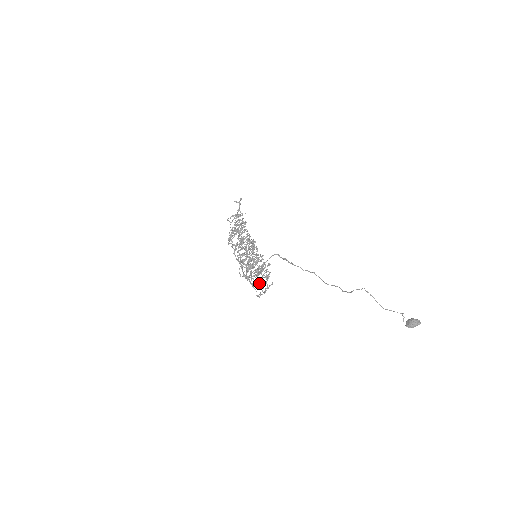
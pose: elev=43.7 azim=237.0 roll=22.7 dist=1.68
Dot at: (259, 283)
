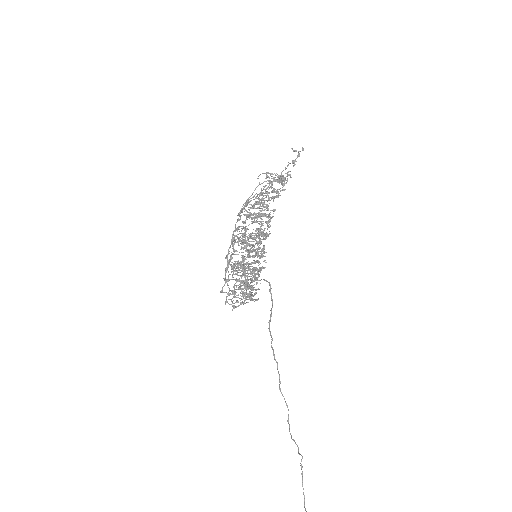
Dot at: occluded
